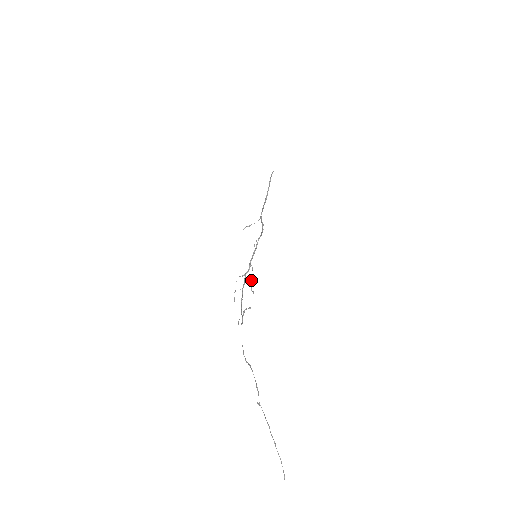
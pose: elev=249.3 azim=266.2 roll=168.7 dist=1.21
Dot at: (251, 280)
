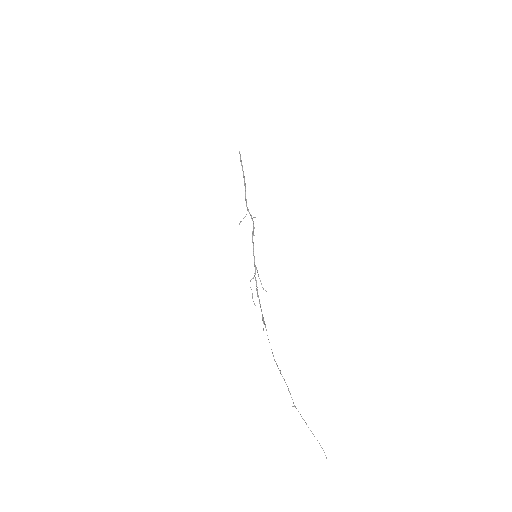
Dot at: occluded
